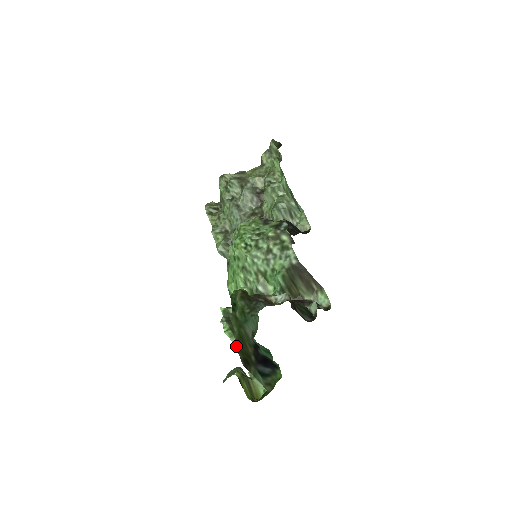
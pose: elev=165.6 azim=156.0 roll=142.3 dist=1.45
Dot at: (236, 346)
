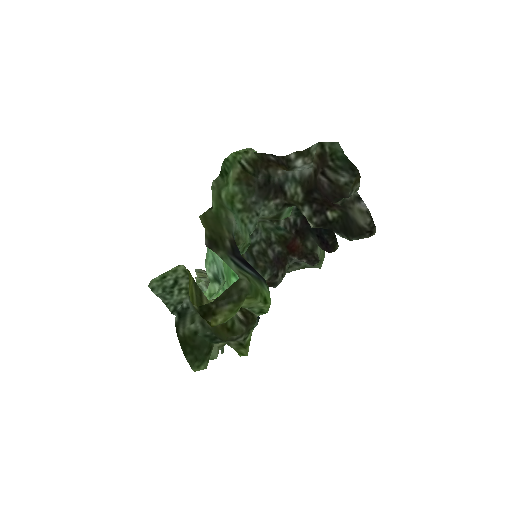
Dot at: (205, 221)
